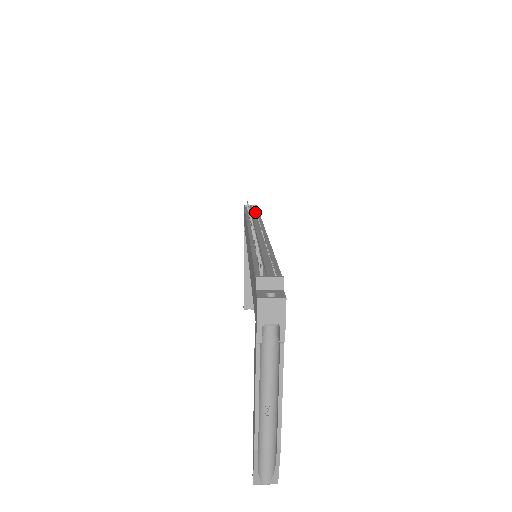
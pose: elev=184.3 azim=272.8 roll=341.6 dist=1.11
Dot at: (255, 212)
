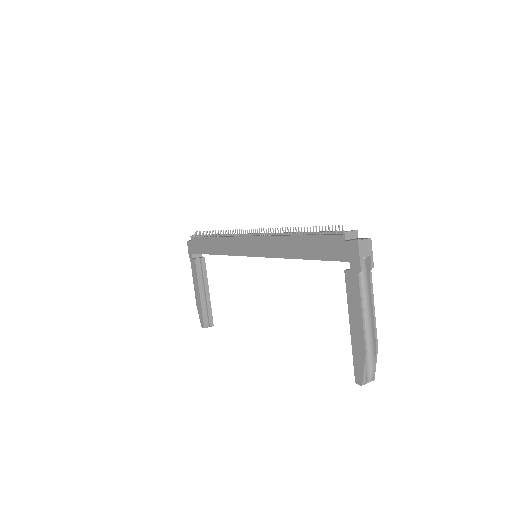
Dot at: occluded
